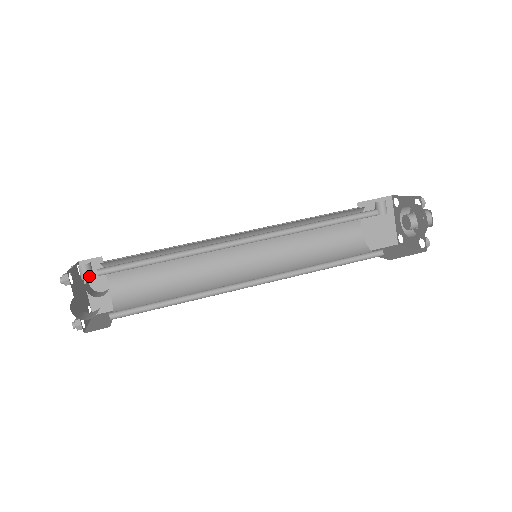
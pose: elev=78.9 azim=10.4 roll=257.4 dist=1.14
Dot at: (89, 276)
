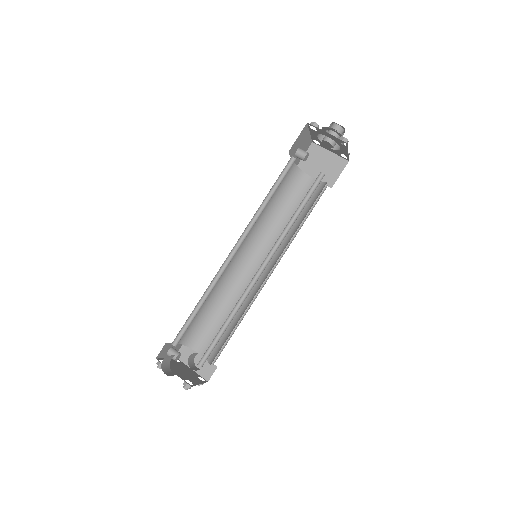
Dot at: (176, 355)
